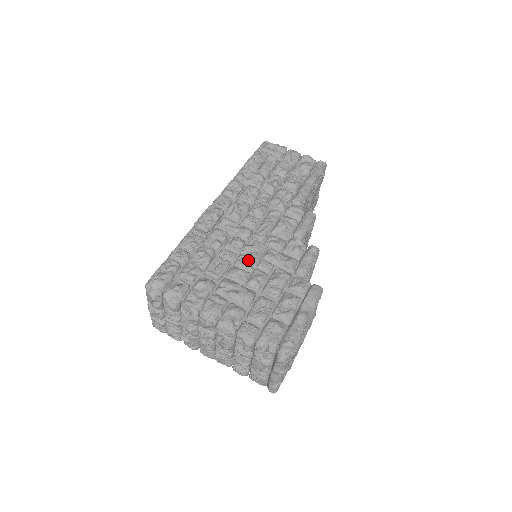
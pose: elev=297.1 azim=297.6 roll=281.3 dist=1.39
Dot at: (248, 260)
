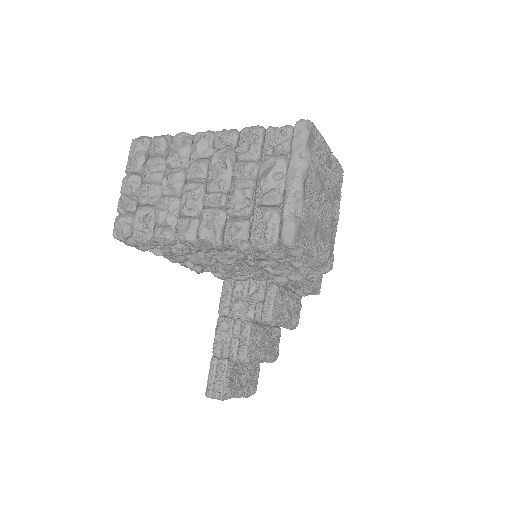
Dot at: occluded
